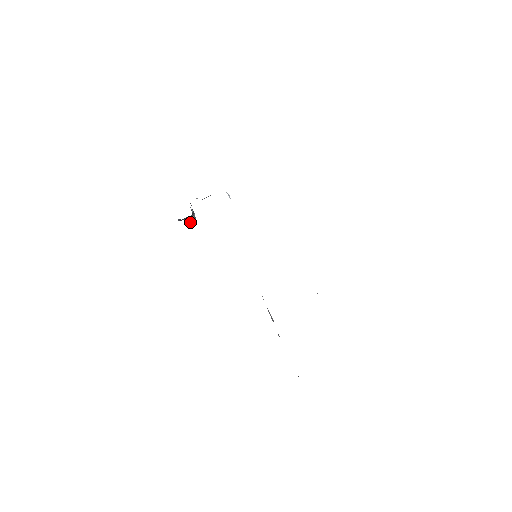
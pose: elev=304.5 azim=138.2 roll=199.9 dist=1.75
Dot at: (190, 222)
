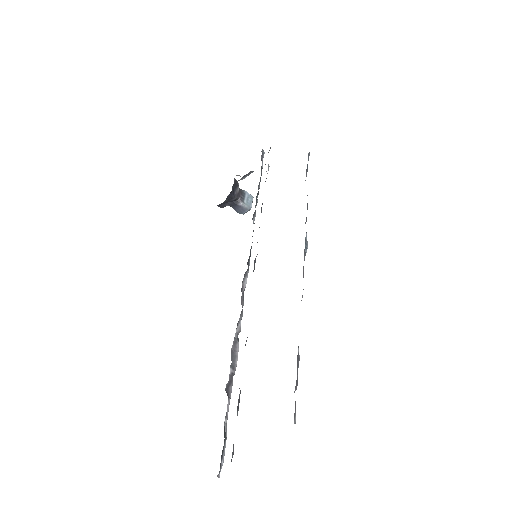
Dot at: (240, 210)
